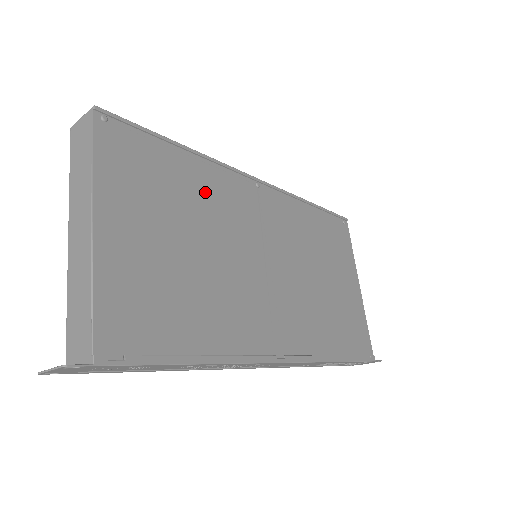
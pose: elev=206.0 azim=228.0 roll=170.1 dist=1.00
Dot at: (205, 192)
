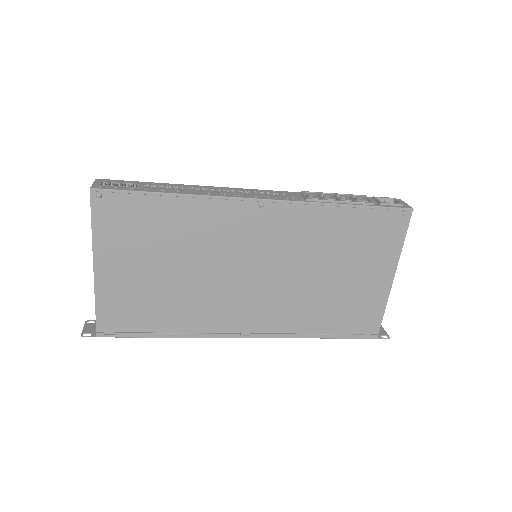
Dot at: (192, 227)
